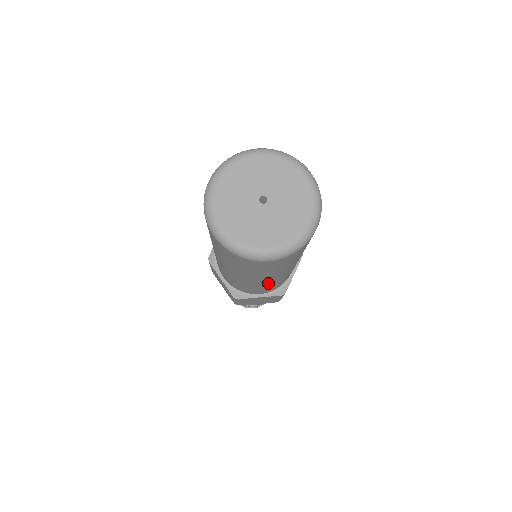
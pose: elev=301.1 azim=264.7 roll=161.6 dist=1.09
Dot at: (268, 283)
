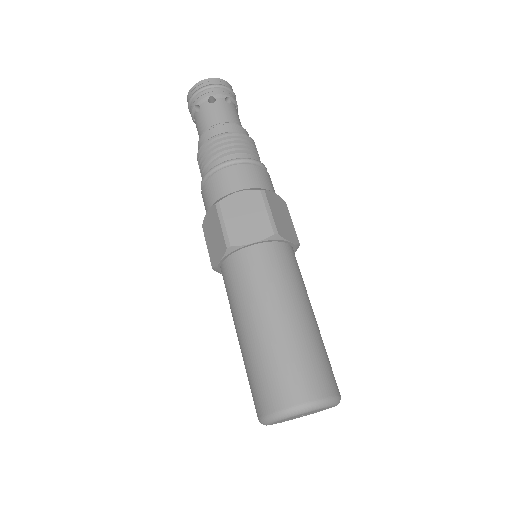
Dot at: occluded
